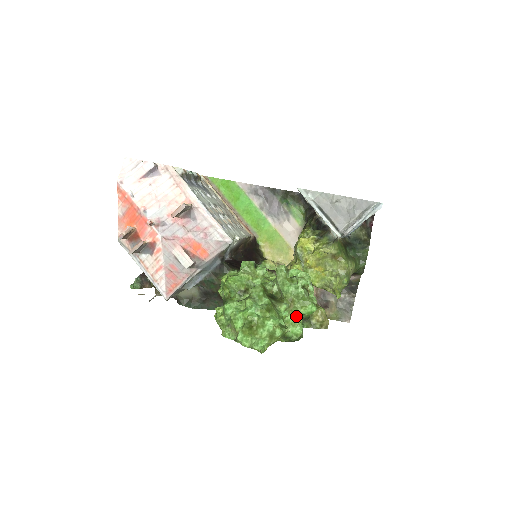
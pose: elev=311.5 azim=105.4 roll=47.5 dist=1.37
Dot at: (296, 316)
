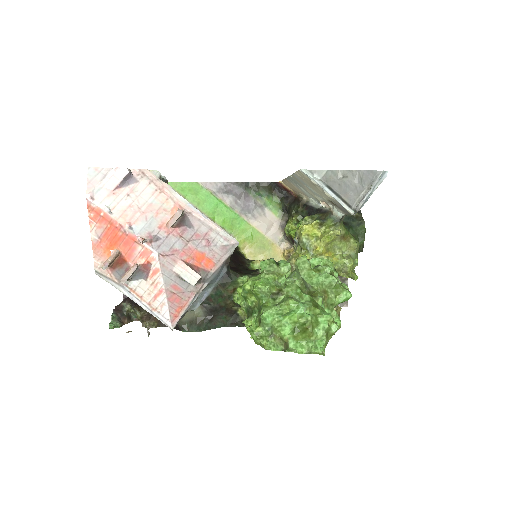
Dot at: (331, 307)
